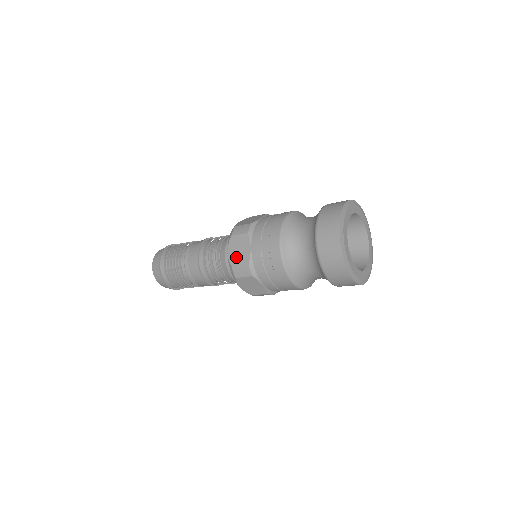
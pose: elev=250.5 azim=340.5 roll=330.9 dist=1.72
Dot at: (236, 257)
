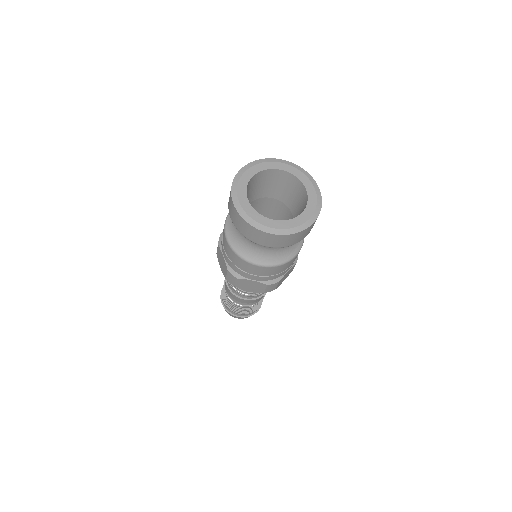
Dot at: (223, 269)
